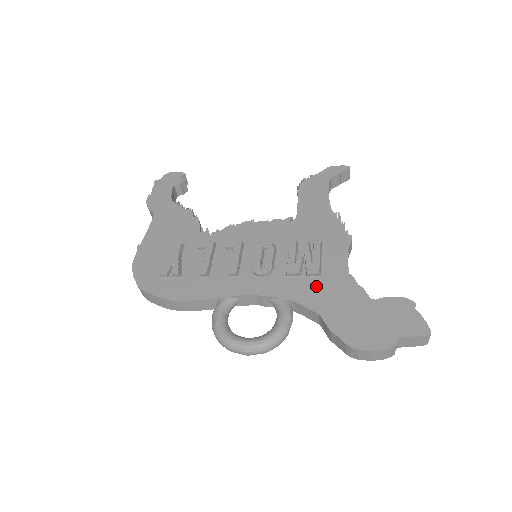
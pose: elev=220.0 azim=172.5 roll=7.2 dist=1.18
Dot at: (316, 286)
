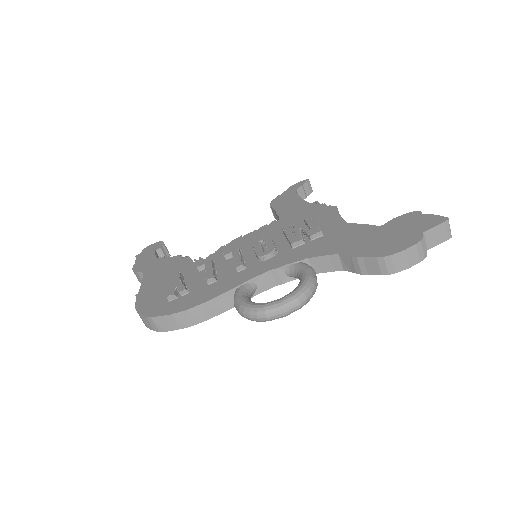
Dot at: (324, 241)
